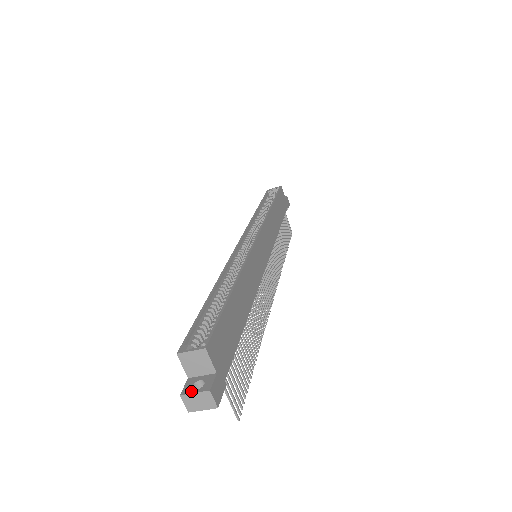
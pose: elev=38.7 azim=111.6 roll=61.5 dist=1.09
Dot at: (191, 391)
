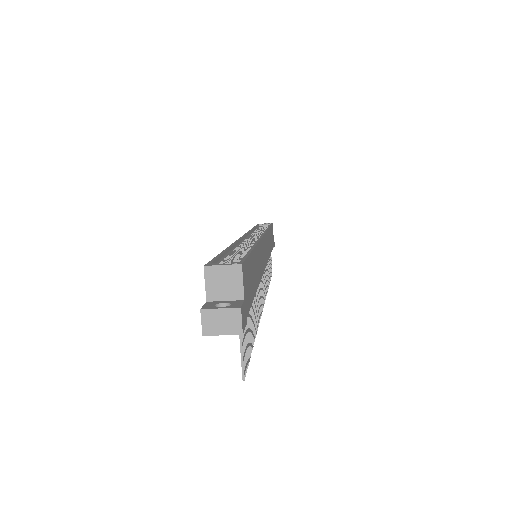
Dot at: (215, 307)
